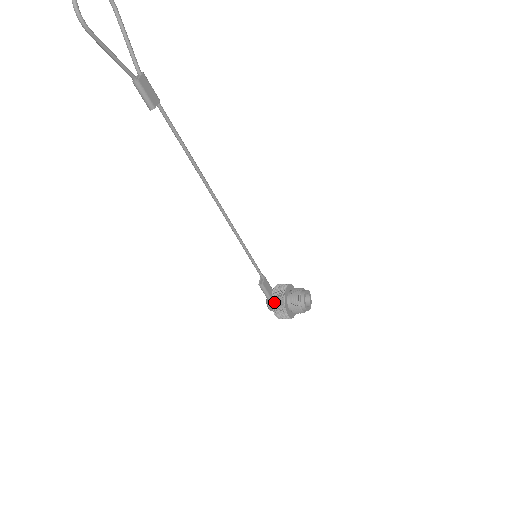
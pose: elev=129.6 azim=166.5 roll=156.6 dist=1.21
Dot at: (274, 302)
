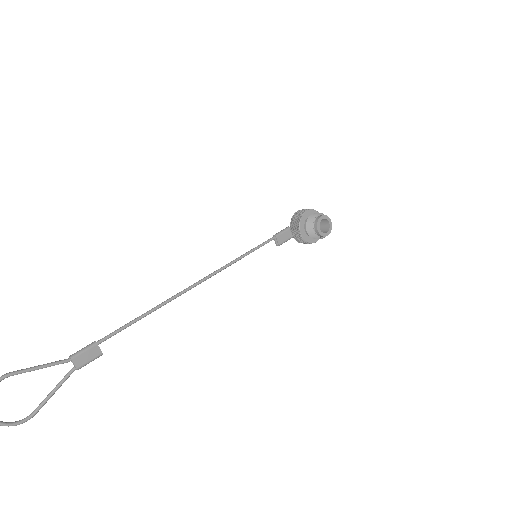
Dot at: (298, 241)
